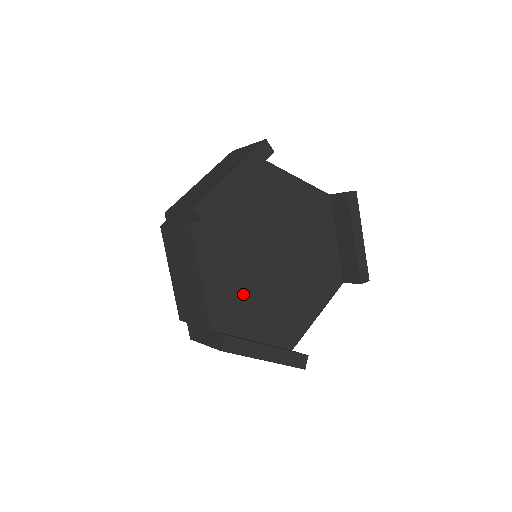
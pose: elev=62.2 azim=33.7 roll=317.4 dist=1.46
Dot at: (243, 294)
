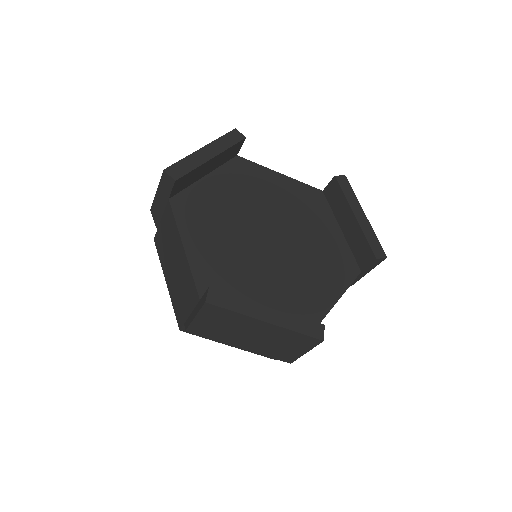
Dot at: (236, 268)
